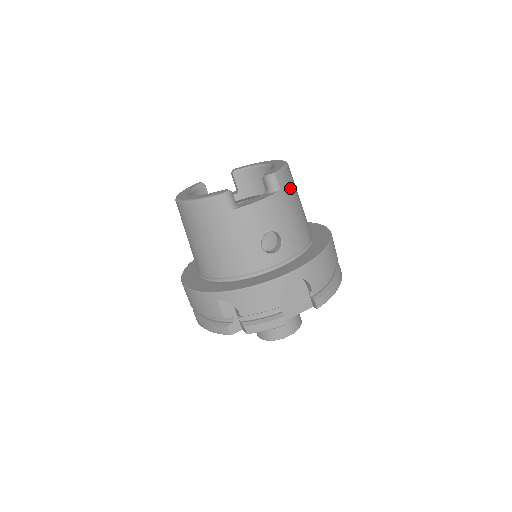
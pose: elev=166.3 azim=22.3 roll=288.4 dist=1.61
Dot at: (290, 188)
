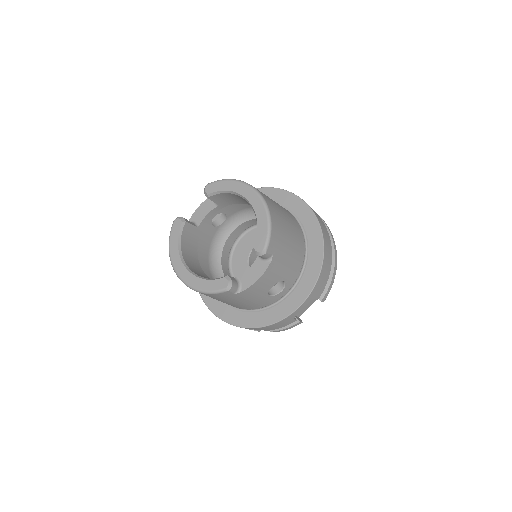
Dot at: (280, 240)
